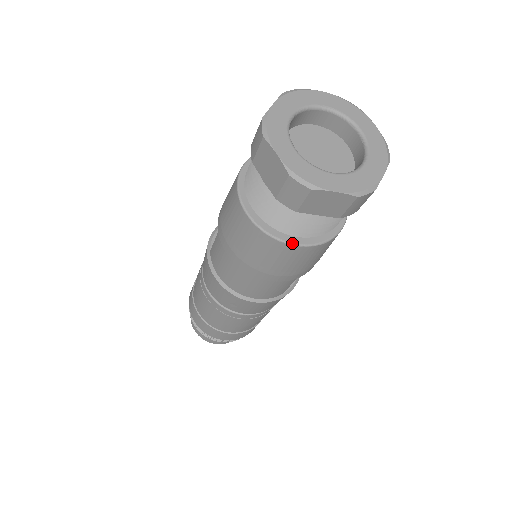
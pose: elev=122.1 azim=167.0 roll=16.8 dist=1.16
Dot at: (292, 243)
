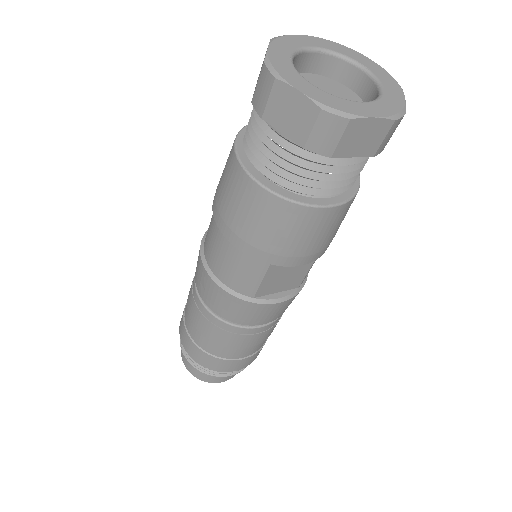
Dot at: (256, 179)
